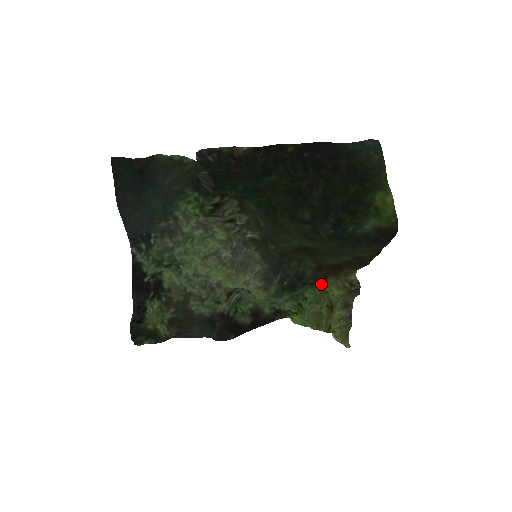
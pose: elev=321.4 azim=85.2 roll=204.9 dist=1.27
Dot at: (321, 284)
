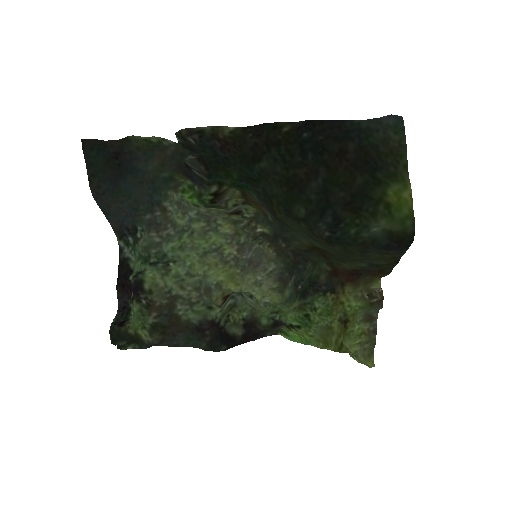
Dot at: (336, 292)
